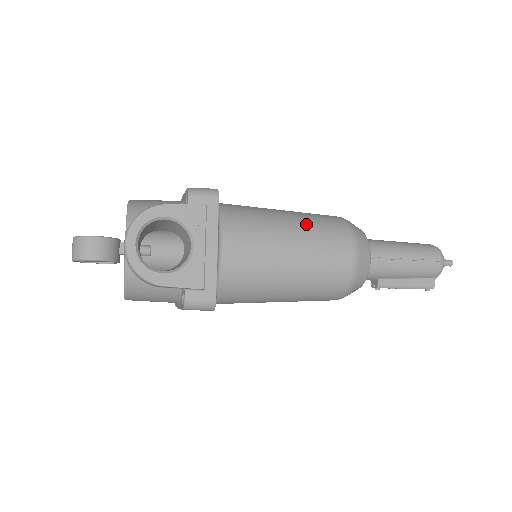
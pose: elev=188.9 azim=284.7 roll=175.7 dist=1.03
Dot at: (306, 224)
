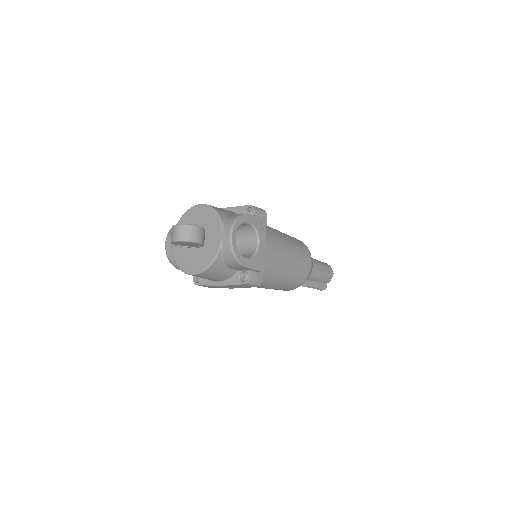
Dot at: (292, 240)
